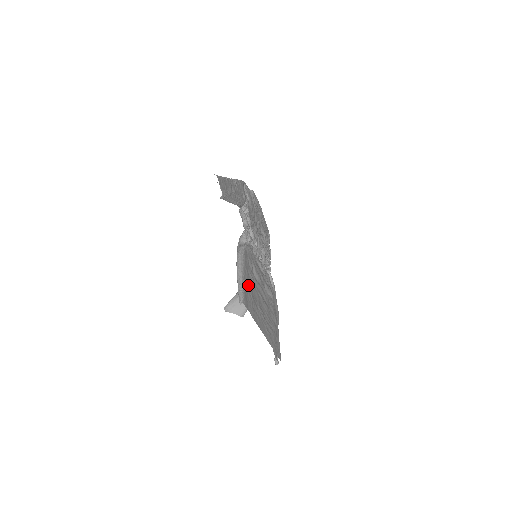
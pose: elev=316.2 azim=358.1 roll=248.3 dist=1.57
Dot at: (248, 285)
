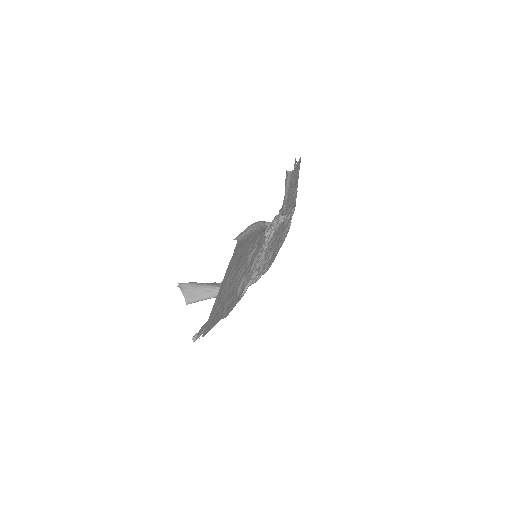
Dot at: (246, 245)
